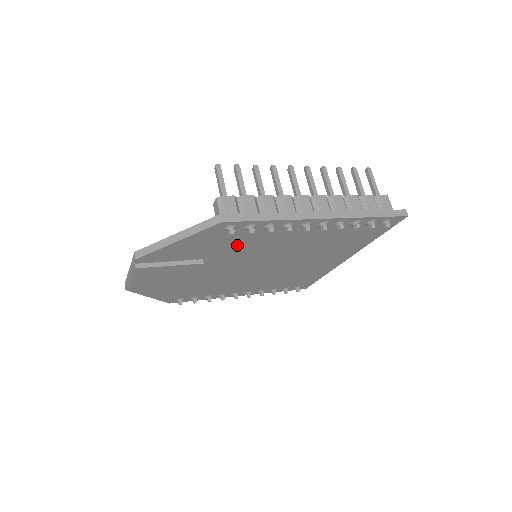
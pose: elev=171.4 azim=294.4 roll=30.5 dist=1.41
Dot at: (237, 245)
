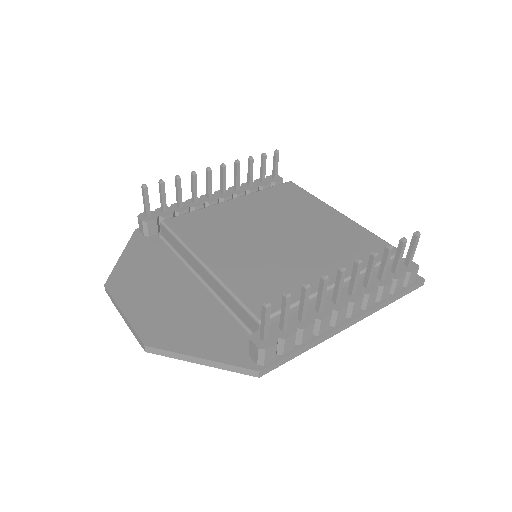
Dot at: occluded
